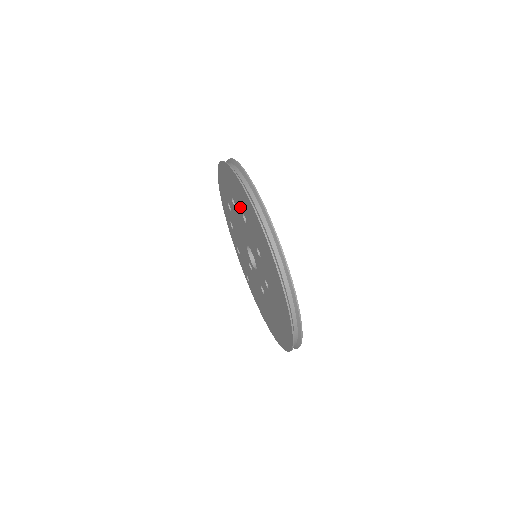
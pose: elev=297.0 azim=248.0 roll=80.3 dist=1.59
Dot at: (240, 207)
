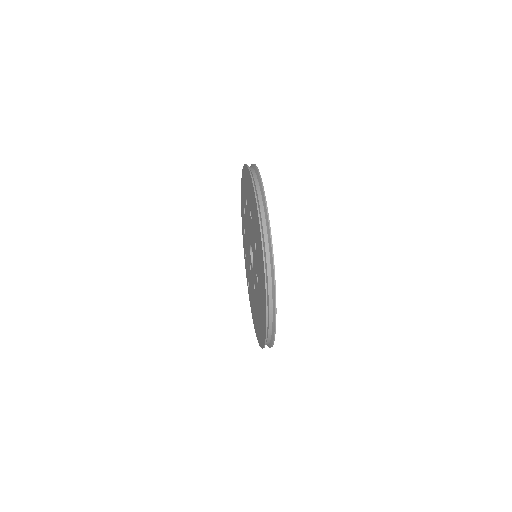
Dot at: (249, 205)
